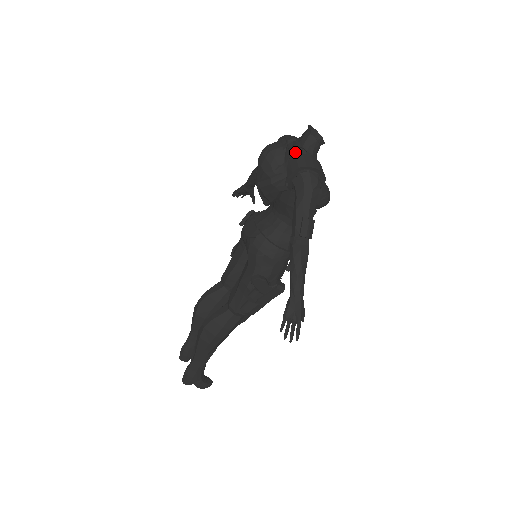
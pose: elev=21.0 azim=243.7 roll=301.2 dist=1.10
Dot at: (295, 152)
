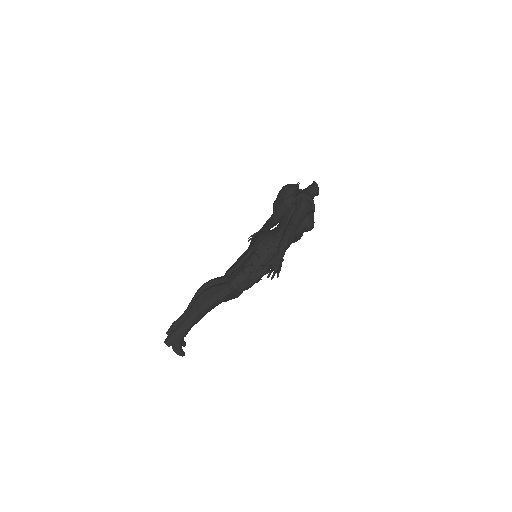
Dot at: occluded
